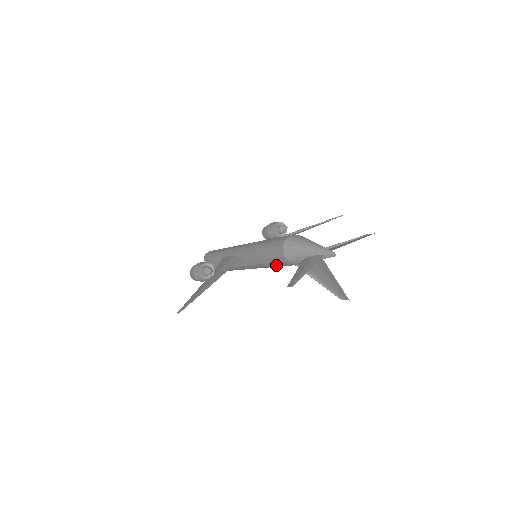
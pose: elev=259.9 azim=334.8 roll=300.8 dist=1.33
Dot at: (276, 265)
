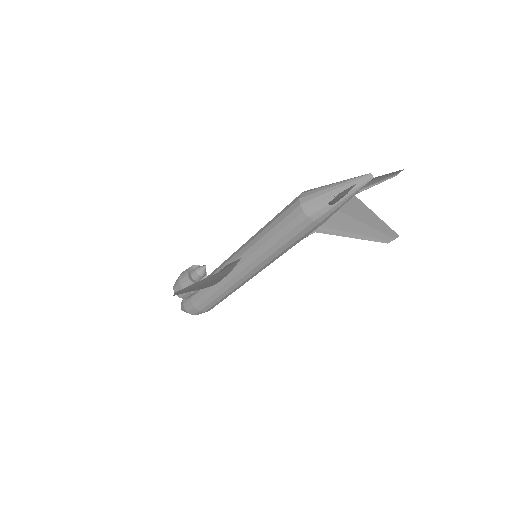
Dot at: (290, 239)
